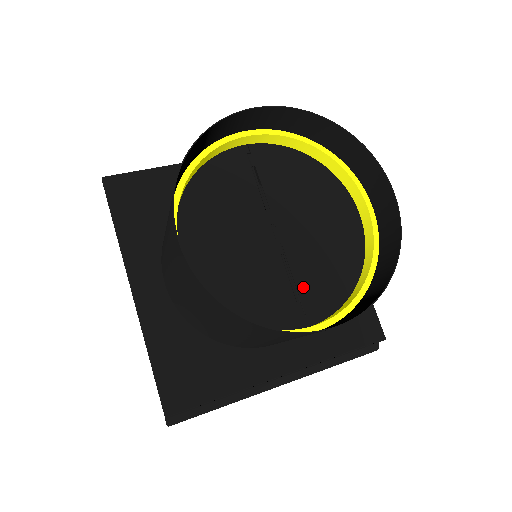
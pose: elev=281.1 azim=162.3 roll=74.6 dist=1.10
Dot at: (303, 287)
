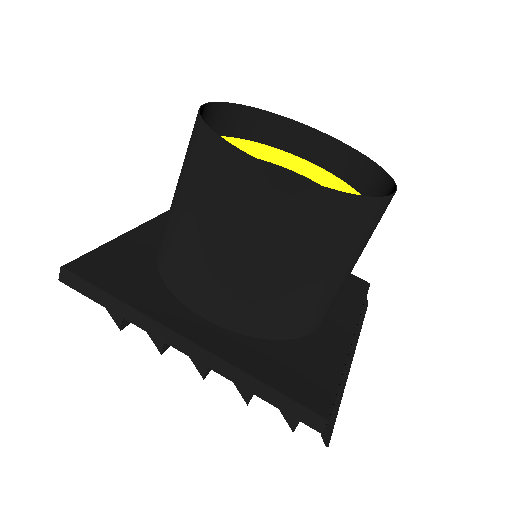
Dot at: occluded
